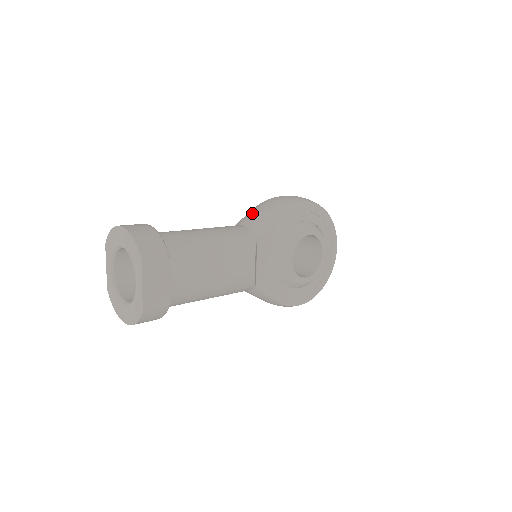
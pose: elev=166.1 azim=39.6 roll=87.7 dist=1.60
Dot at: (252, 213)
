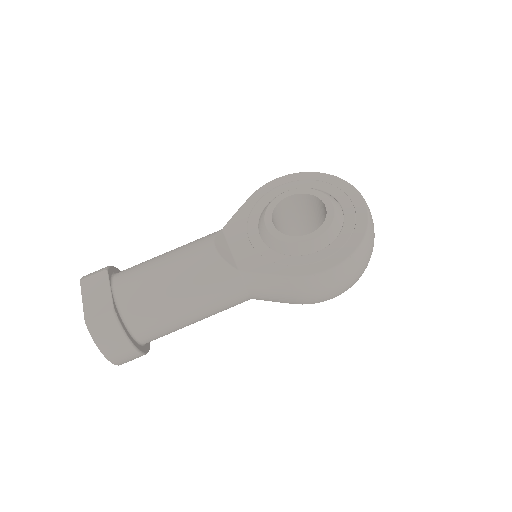
Dot at: occluded
